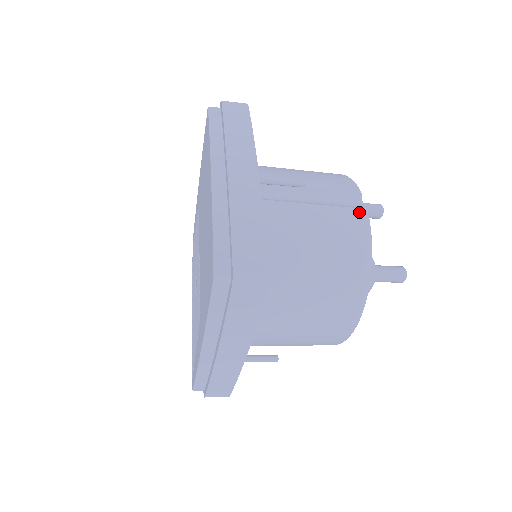
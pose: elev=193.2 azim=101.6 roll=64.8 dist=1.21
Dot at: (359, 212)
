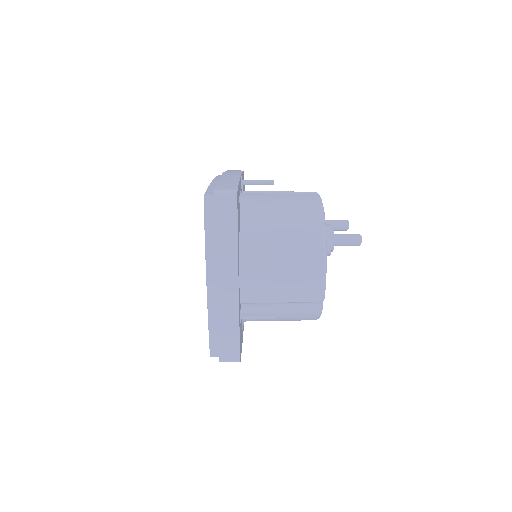
Dot at: (313, 195)
